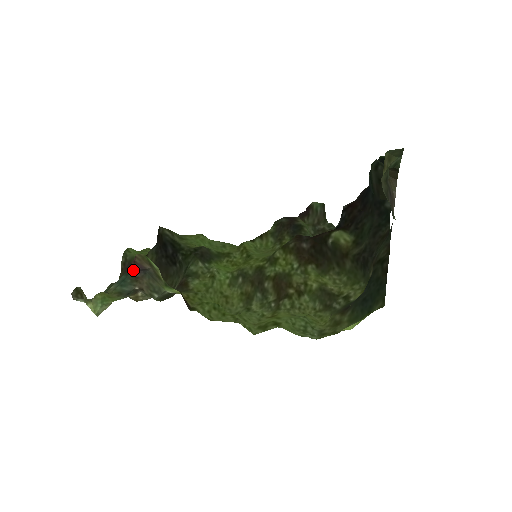
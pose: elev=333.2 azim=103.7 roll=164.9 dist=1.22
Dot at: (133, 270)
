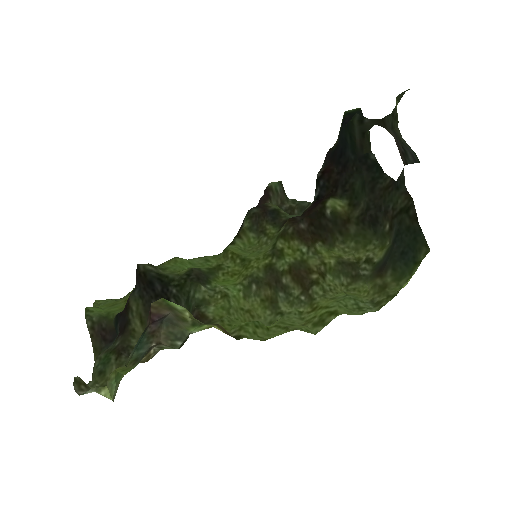
Dot at: (149, 324)
